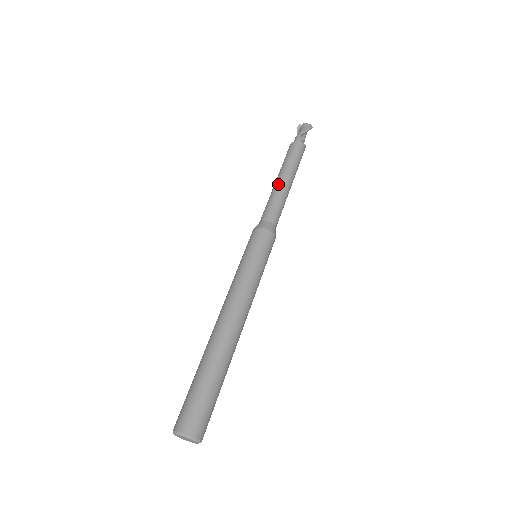
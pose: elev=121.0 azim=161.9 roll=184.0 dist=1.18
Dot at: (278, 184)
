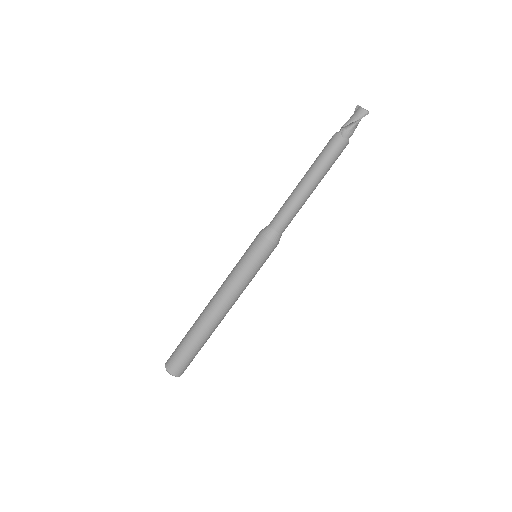
Dot at: (297, 188)
